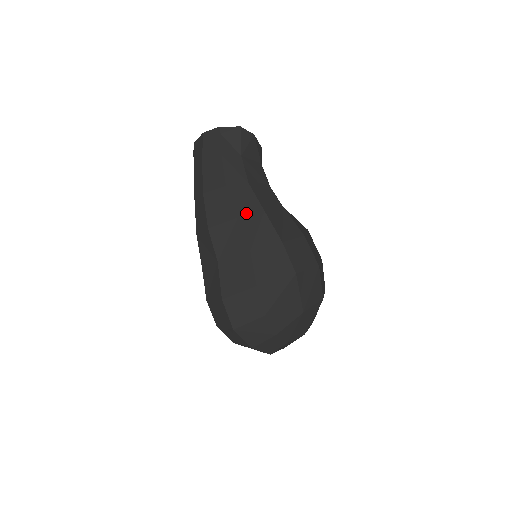
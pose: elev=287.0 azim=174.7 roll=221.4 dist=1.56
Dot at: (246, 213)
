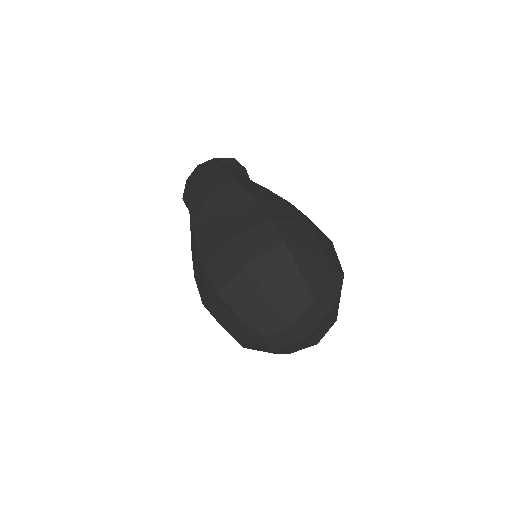
Dot at: (249, 185)
